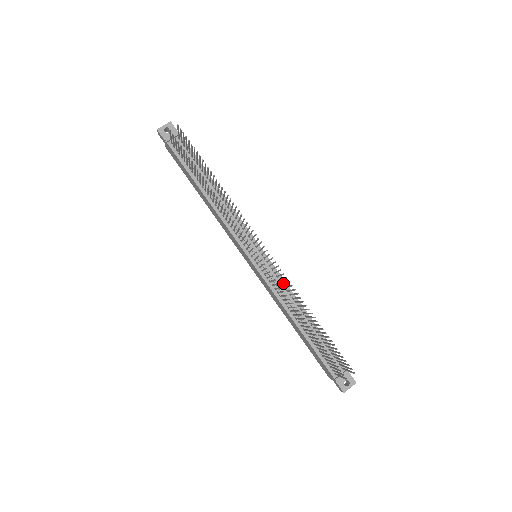
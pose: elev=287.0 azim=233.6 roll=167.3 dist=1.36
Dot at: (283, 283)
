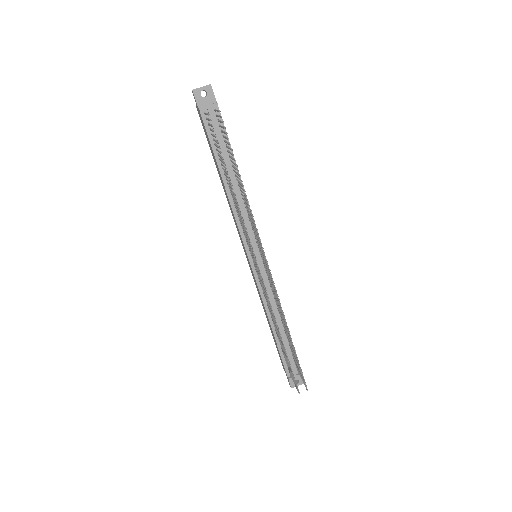
Dot at: (273, 293)
